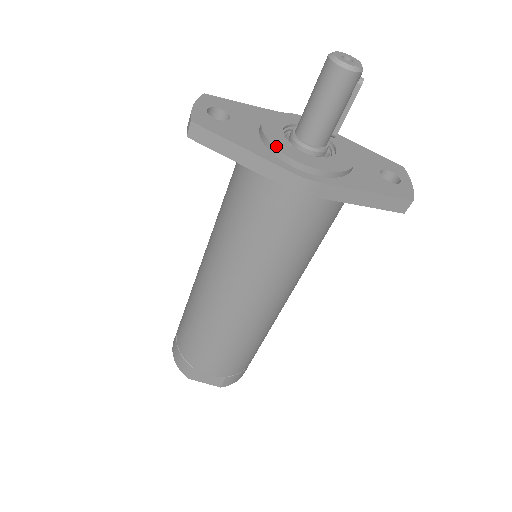
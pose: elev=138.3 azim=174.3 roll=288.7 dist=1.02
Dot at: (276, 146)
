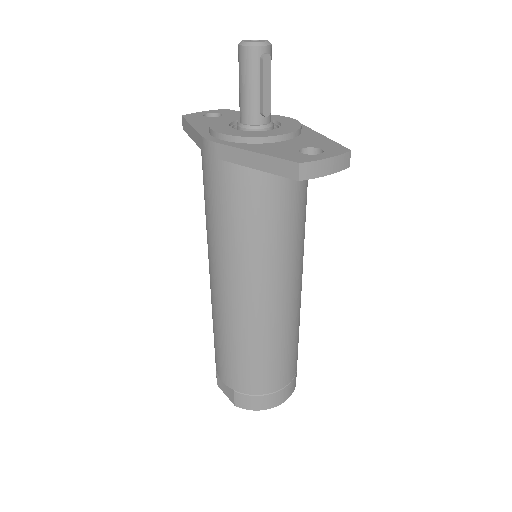
Dot at: (212, 123)
